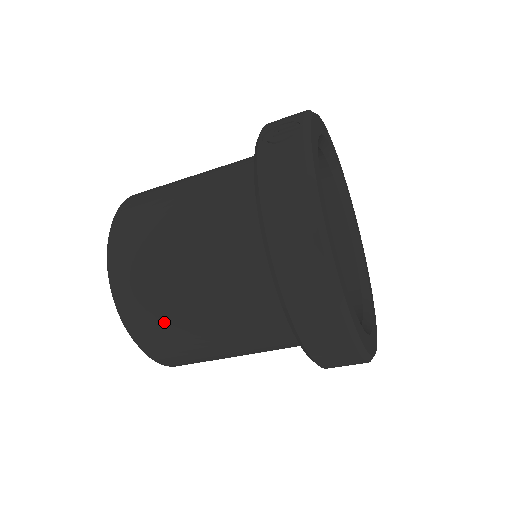
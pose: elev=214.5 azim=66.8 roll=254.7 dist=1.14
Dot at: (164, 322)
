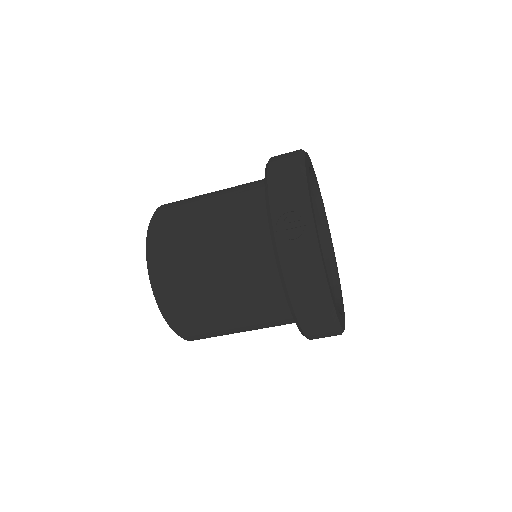
Dot at: (212, 334)
